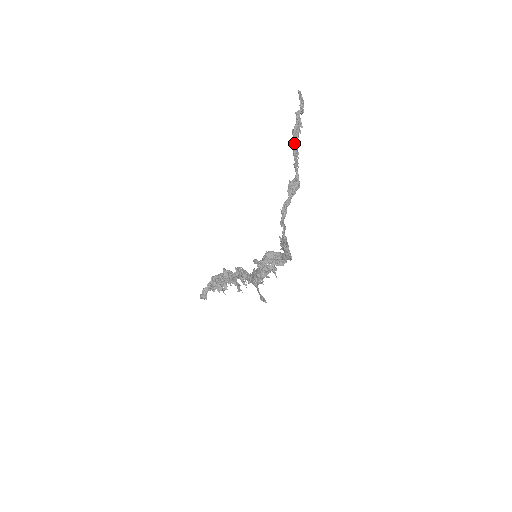
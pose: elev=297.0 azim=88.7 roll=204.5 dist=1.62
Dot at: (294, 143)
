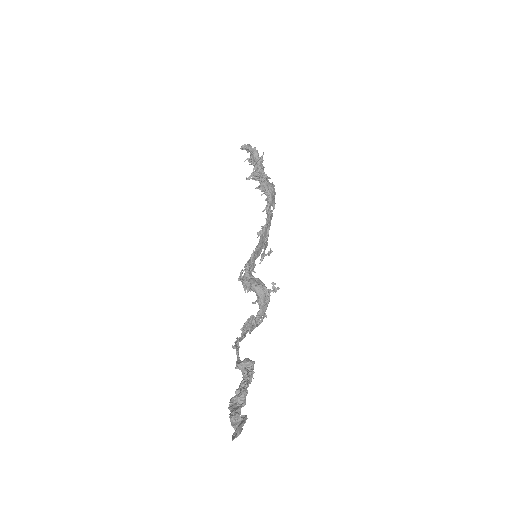
Dot at: (239, 390)
